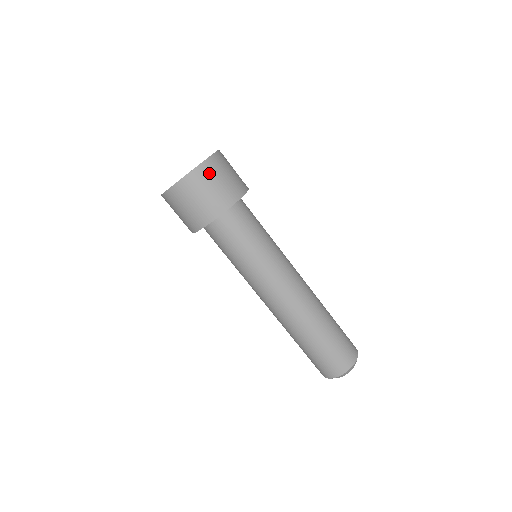
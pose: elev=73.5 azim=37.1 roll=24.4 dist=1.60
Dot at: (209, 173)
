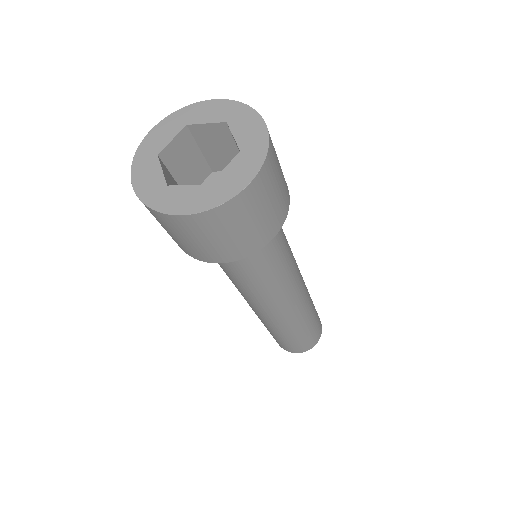
Dot at: (185, 228)
